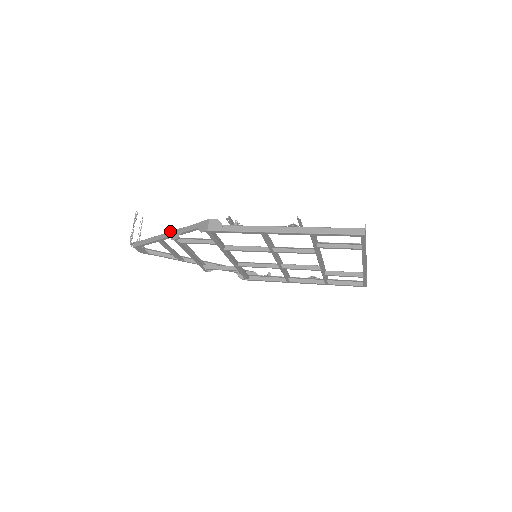
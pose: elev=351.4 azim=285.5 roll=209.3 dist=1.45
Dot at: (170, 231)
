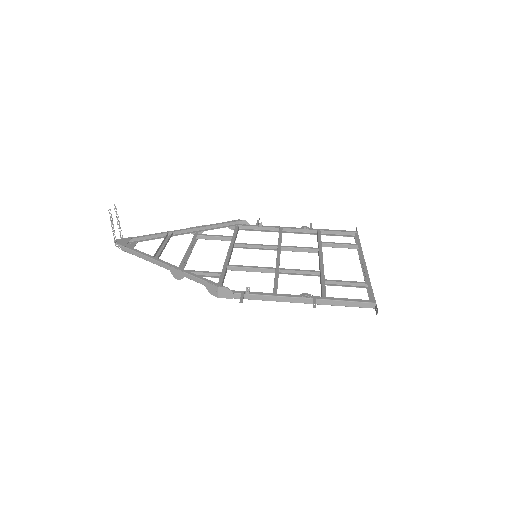
Dot at: (168, 265)
